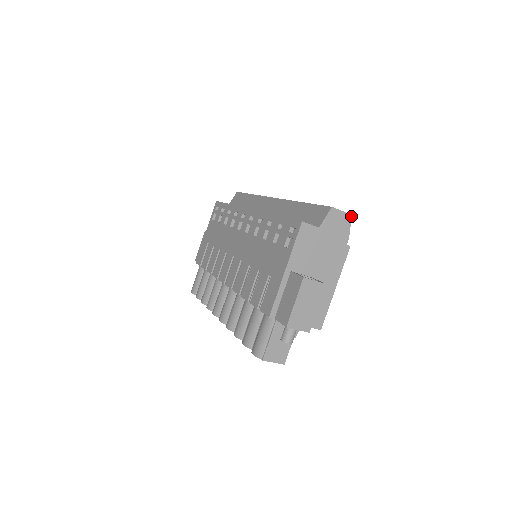
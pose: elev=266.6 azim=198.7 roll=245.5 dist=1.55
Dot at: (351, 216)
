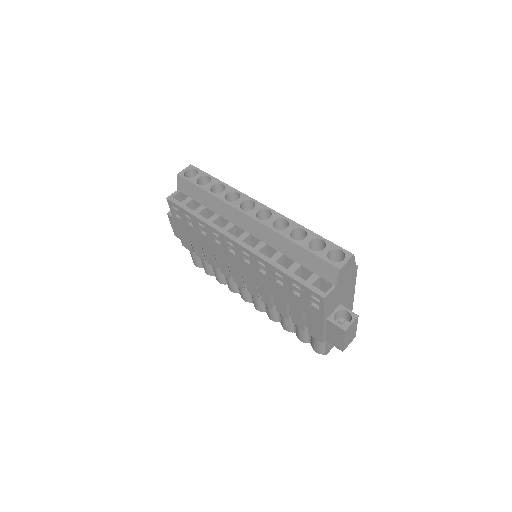
Dot at: occluded
